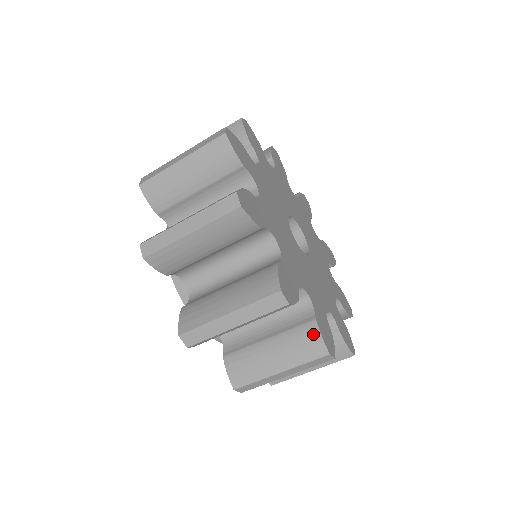
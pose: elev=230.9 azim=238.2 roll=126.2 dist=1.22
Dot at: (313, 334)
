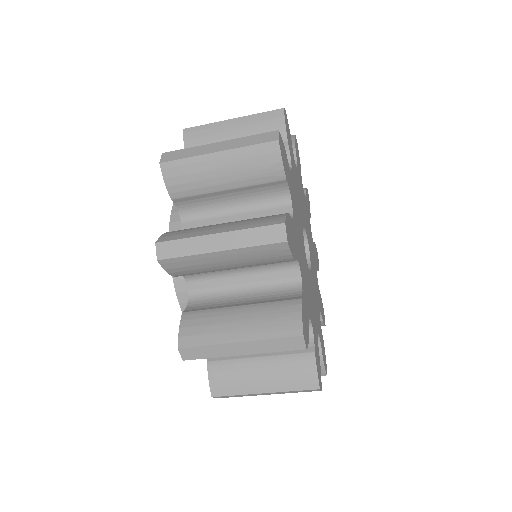
Dot at: (309, 366)
